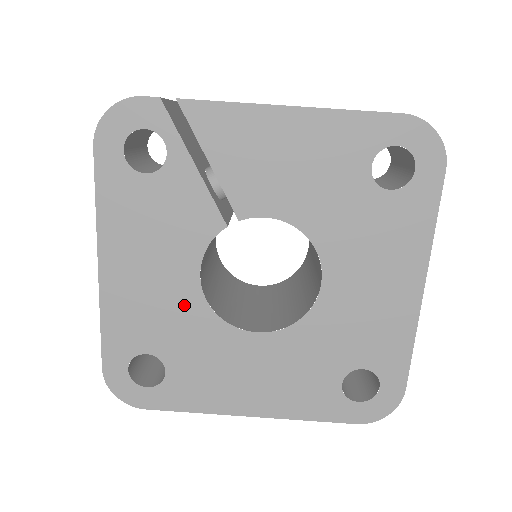
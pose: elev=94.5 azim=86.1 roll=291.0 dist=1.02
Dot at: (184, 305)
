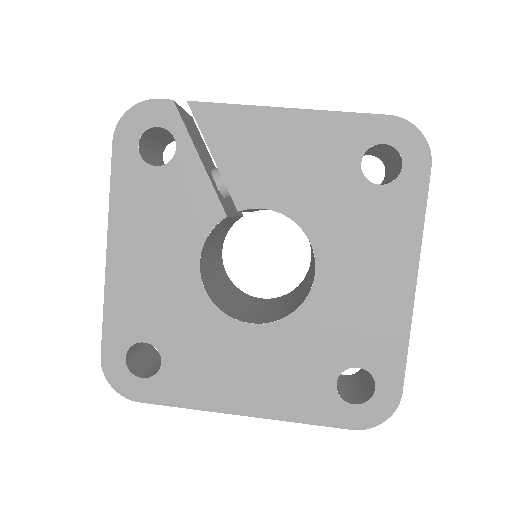
Dot at: (183, 293)
